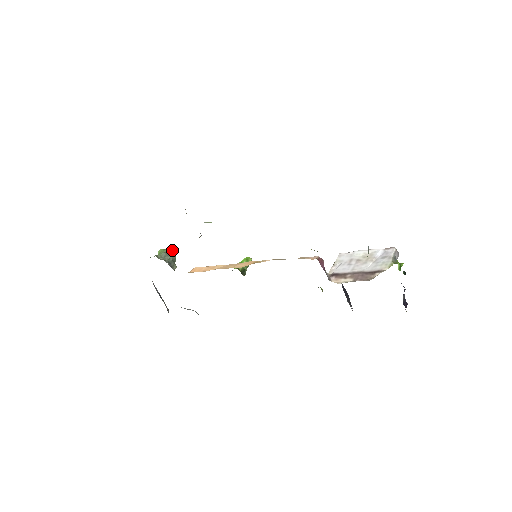
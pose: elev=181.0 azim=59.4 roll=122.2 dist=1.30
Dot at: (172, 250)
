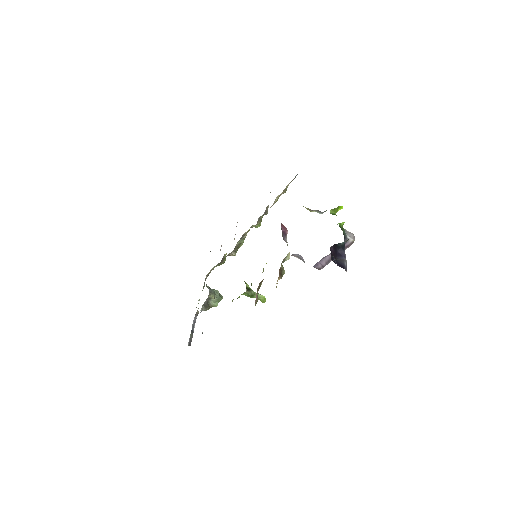
Dot at: (222, 296)
